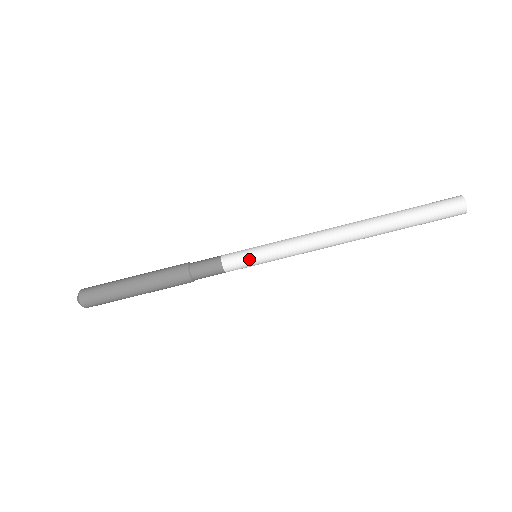
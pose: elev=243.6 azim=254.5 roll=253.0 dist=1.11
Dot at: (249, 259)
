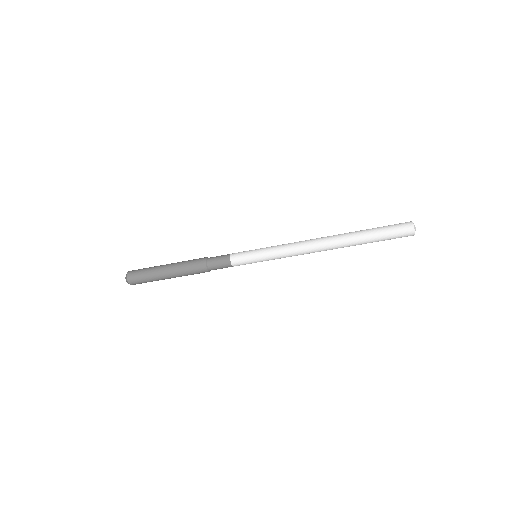
Dot at: (251, 260)
